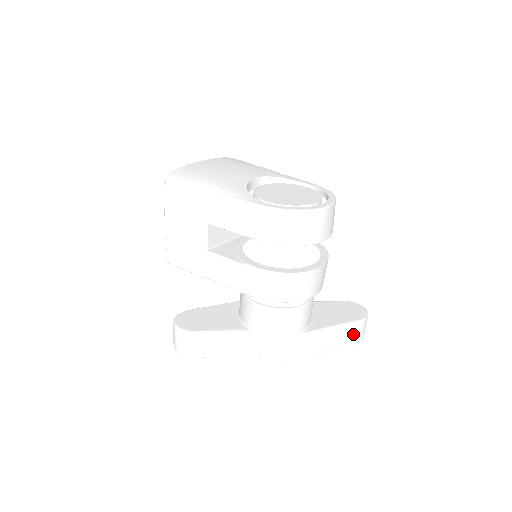
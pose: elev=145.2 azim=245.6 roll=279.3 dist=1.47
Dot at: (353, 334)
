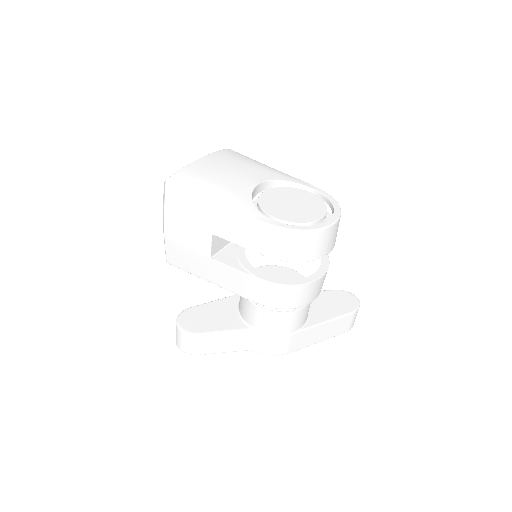
Dot at: (346, 324)
